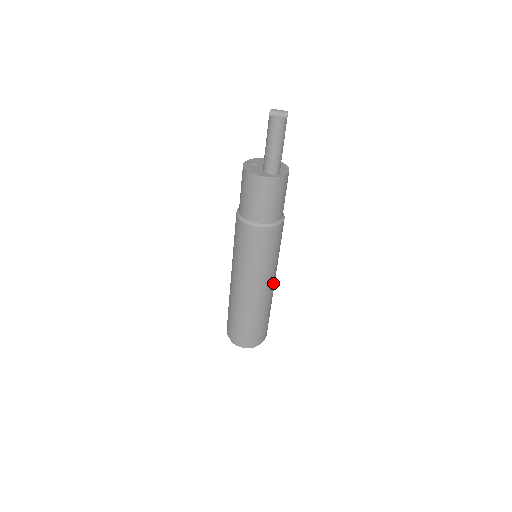
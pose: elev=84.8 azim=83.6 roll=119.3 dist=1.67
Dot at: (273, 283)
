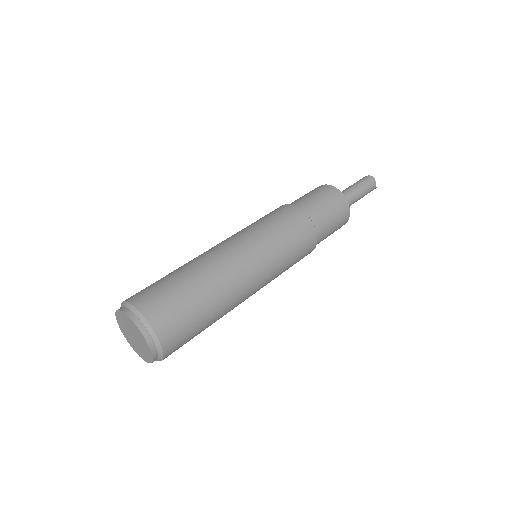
Dot at: (253, 286)
